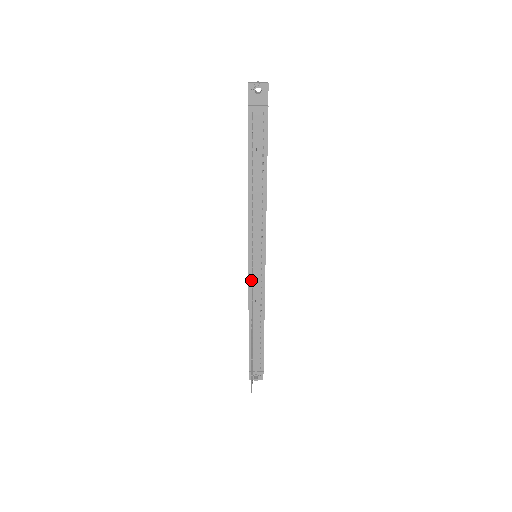
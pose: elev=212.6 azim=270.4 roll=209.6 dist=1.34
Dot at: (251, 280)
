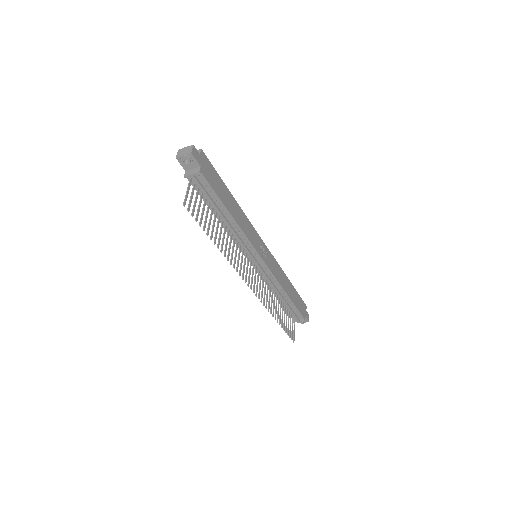
Dot at: (260, 273)
